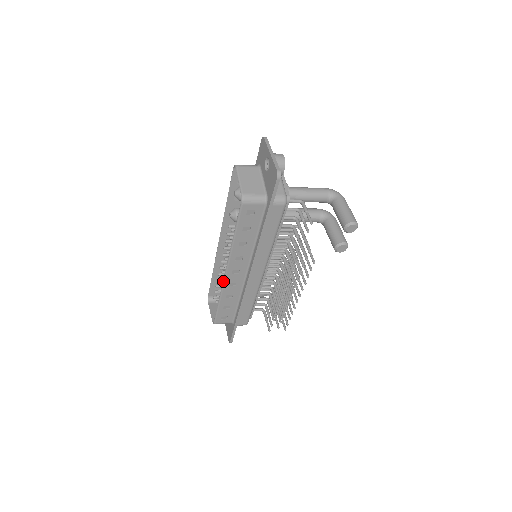
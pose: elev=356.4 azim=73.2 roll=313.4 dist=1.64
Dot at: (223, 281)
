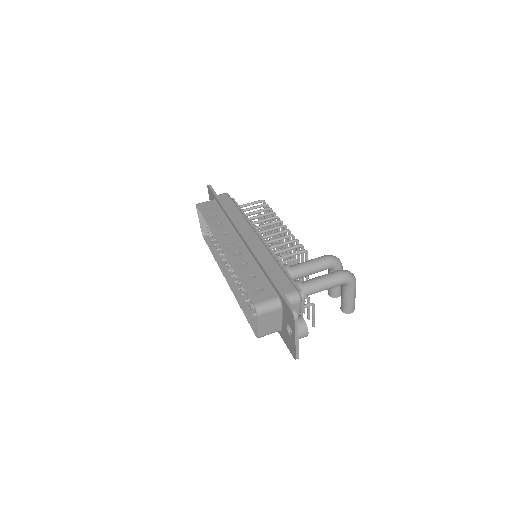
Dot at: occluded
